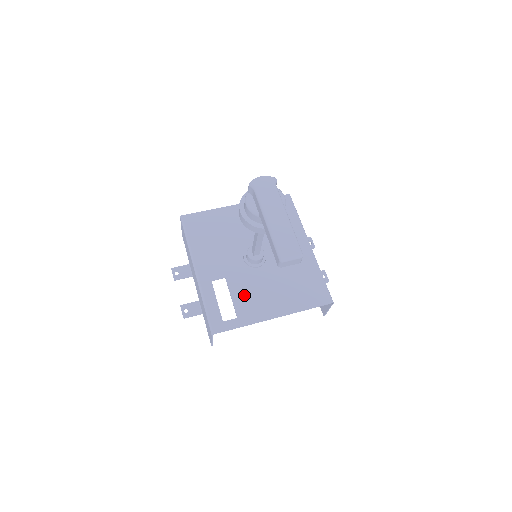
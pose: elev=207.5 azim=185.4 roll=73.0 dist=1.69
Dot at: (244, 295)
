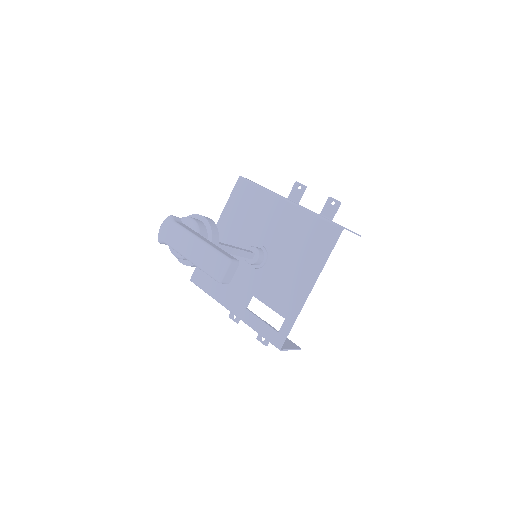
Dot at: (275, 295)
